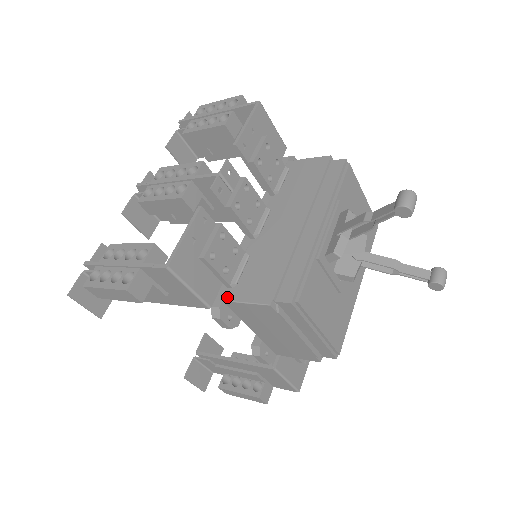
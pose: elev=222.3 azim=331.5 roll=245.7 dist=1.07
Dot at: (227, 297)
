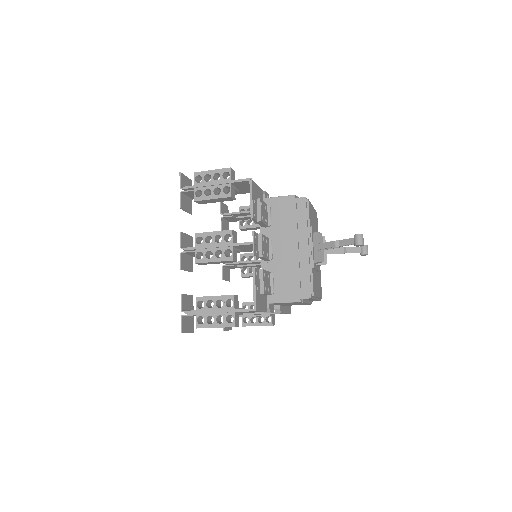
Dot at: (271, 301)
